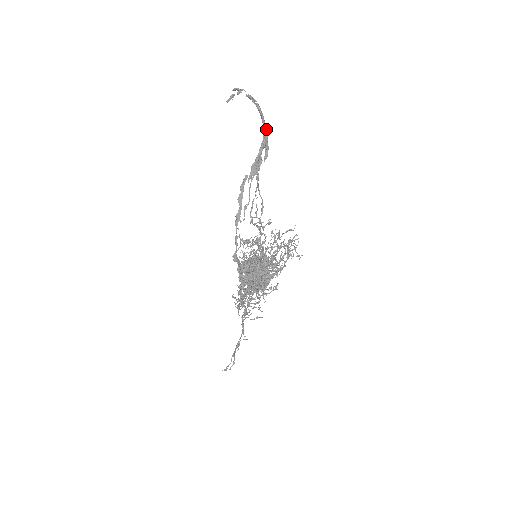
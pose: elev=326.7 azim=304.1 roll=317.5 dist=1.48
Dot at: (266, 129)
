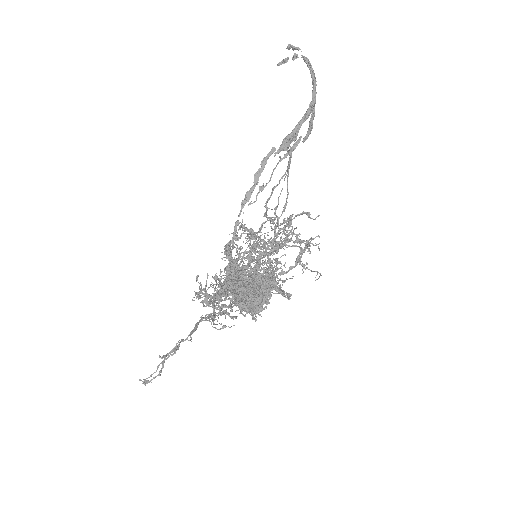
Dot at: (315, 100)
